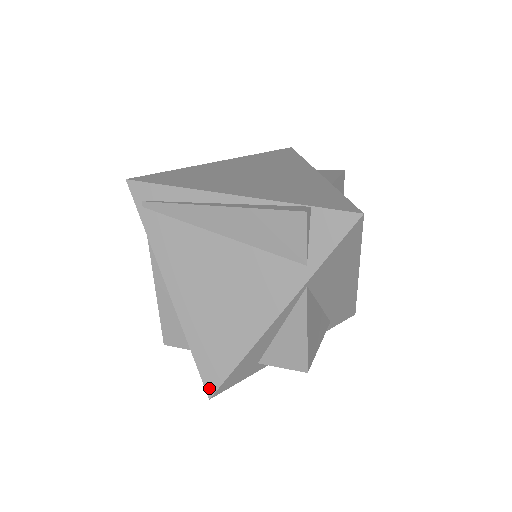
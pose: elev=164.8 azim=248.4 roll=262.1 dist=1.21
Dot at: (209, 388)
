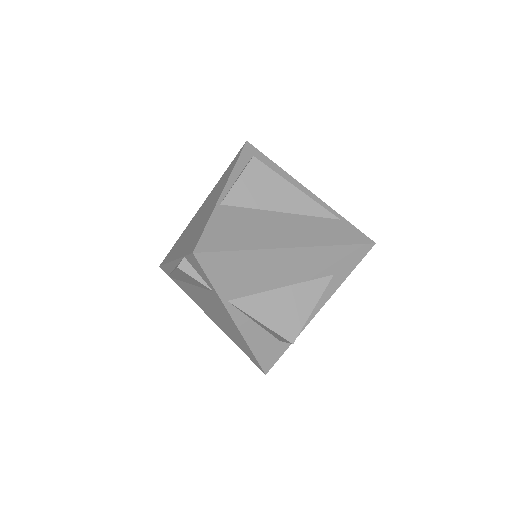
Dot at: (260, 368)
